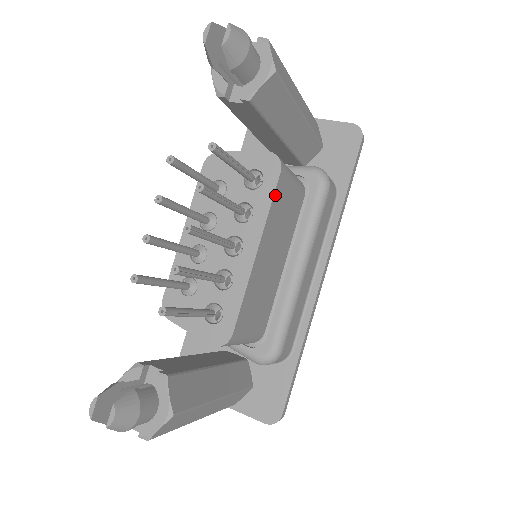
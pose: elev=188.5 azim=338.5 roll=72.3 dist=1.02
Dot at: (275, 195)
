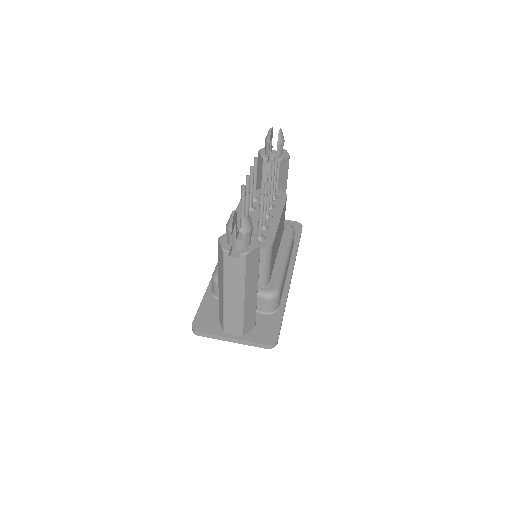
Dot at: (285, 203)
